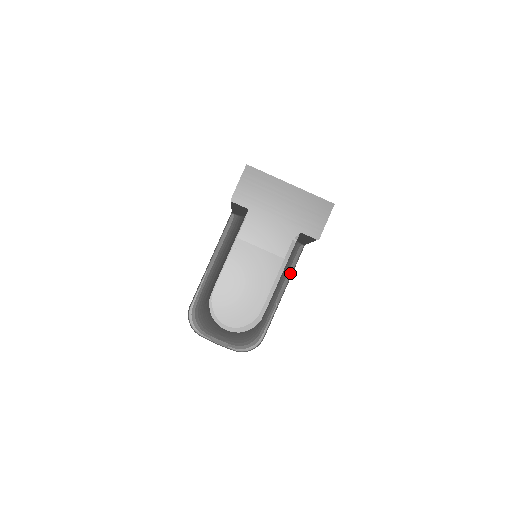
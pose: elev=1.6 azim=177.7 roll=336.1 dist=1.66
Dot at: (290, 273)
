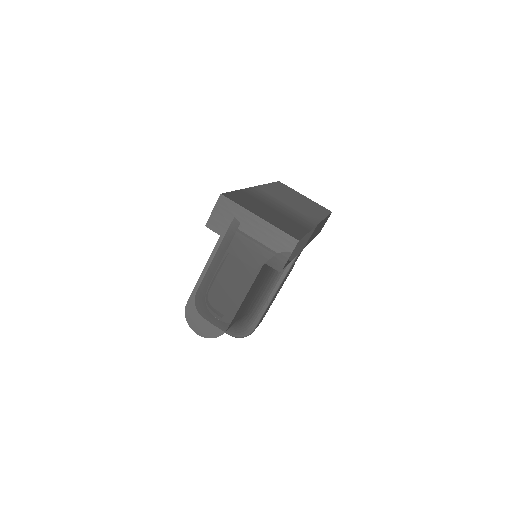
Dot at: (282, 278)
